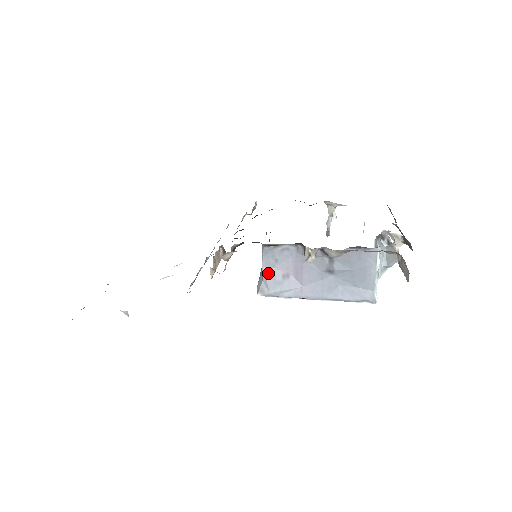
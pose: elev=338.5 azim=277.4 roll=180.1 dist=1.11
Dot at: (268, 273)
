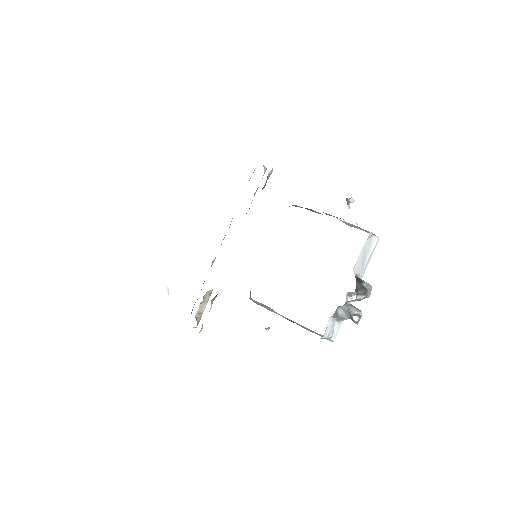
Dot at: (251, 299)
